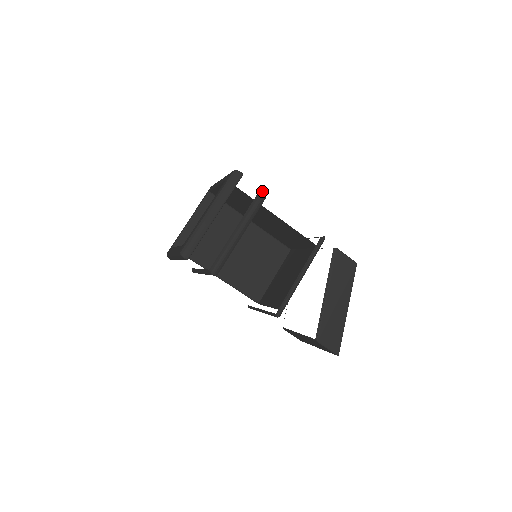
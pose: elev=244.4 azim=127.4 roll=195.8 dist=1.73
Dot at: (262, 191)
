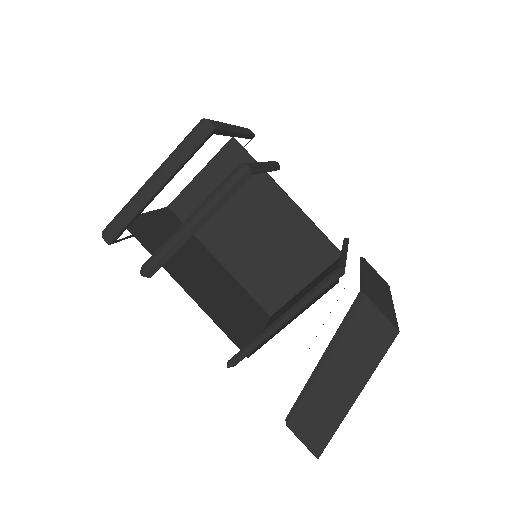
Dot at: (245, 163)
